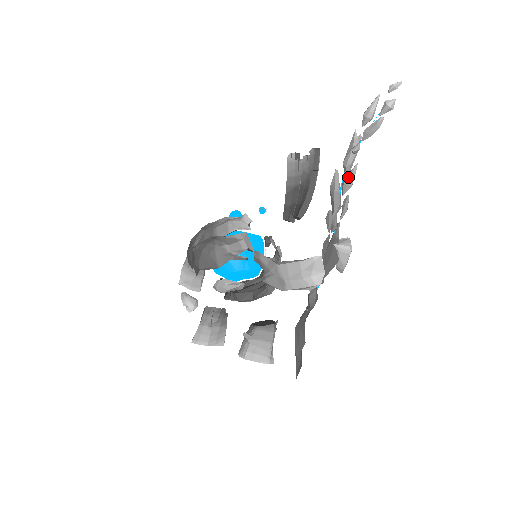
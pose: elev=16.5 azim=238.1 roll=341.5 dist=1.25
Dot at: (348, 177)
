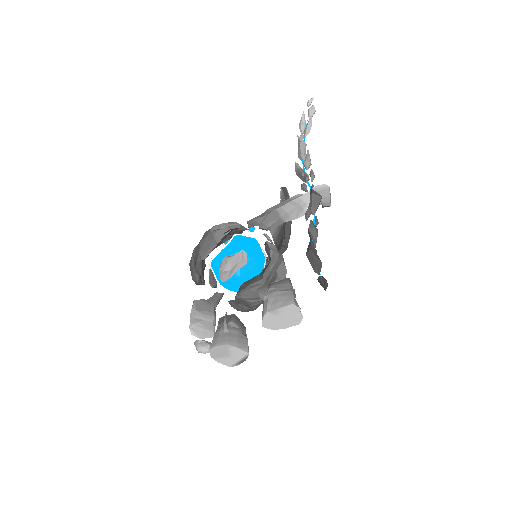
Dot at: (305, 158)
